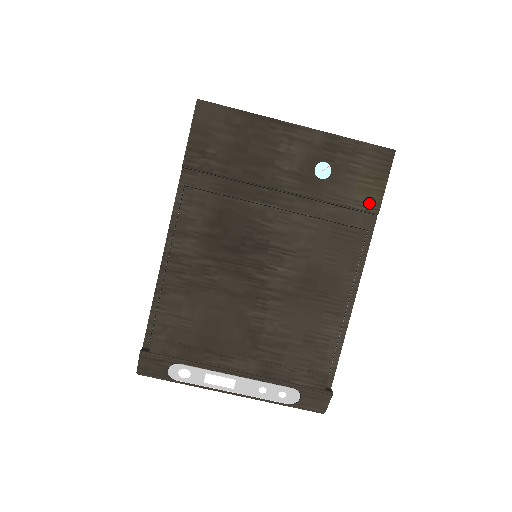
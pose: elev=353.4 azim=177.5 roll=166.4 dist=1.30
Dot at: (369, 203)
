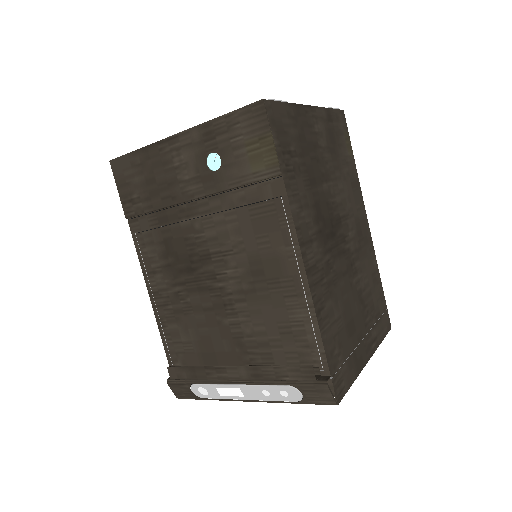
Dot at: (267, 168)
